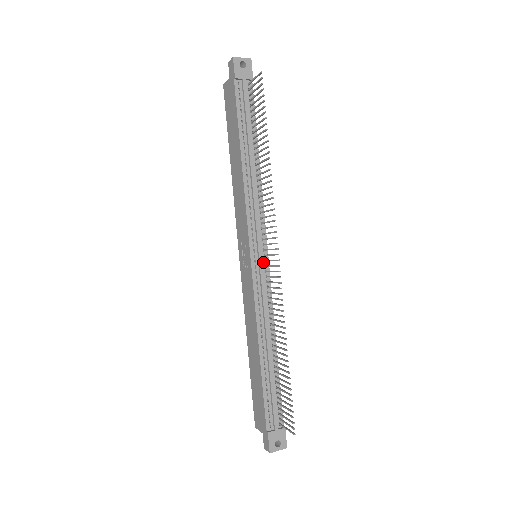
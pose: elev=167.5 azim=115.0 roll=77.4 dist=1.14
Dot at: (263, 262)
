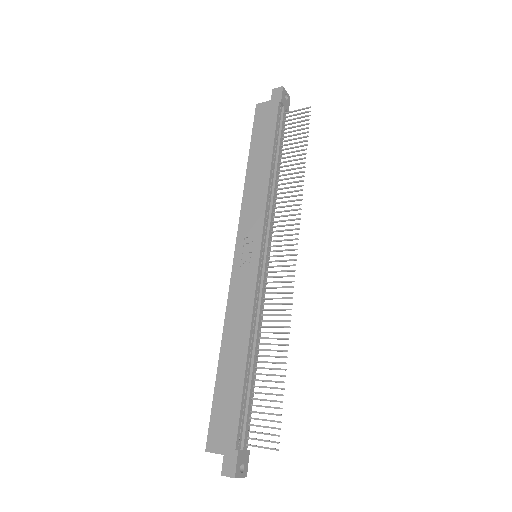
Dot at: (266, 262)
